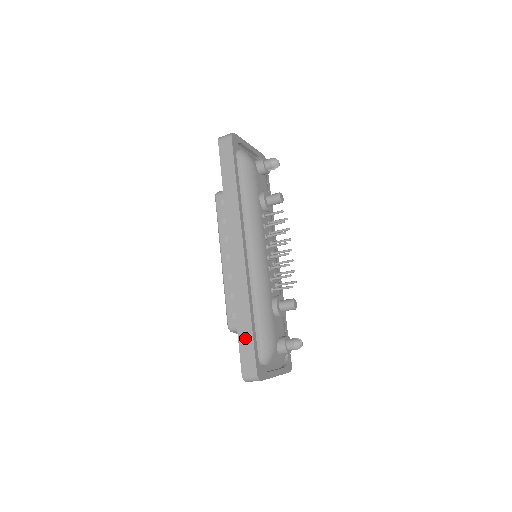
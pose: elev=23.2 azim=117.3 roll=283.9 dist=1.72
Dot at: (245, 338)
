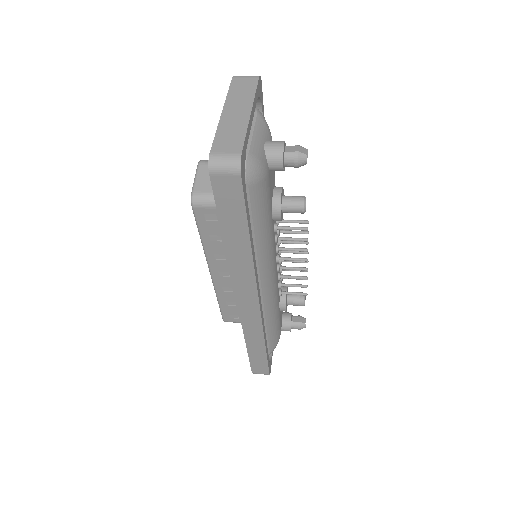
Dot at: (257, 358)
